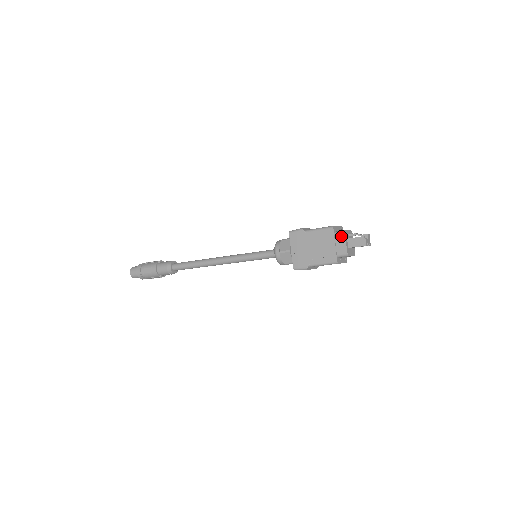
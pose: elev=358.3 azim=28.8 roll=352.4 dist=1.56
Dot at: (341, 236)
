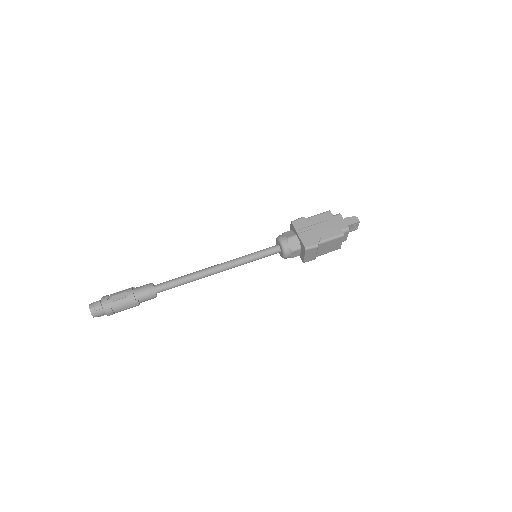
Dot at: (338, 216)
